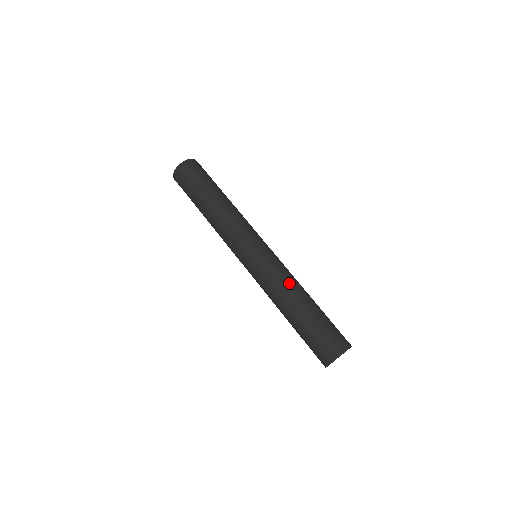
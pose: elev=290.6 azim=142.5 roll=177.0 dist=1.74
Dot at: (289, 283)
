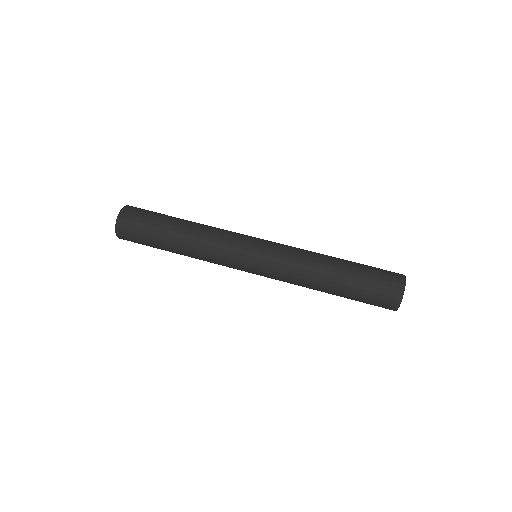
Dot at: (310, 254)
